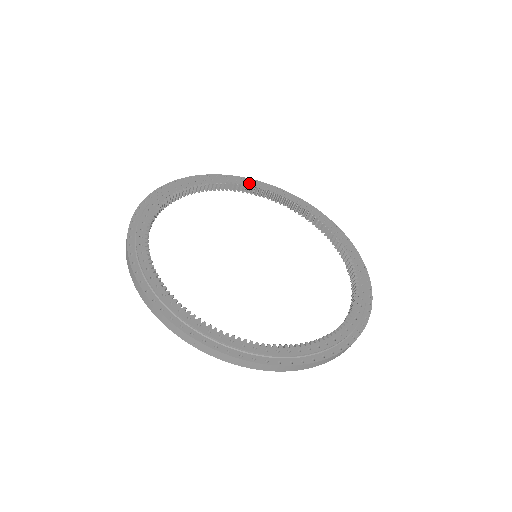
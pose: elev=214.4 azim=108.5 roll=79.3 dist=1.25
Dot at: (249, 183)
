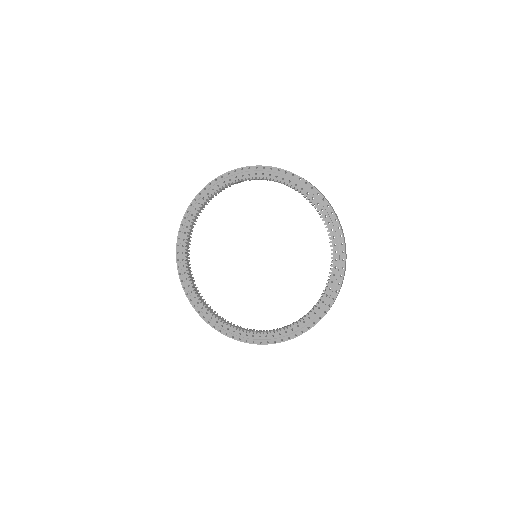
Dot at: (253, 175)
